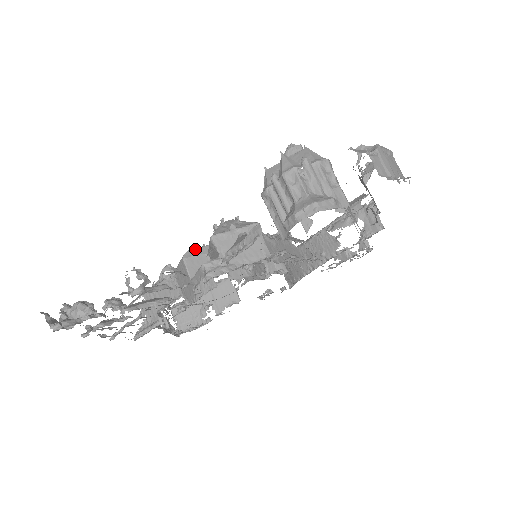
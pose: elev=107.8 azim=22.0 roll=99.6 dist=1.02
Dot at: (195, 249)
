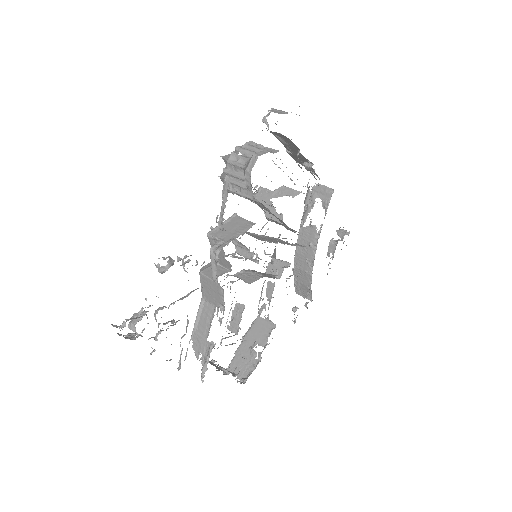
Dot at: (206, 265)
